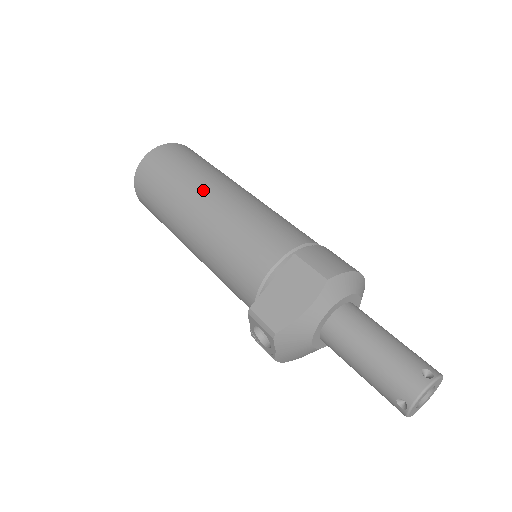
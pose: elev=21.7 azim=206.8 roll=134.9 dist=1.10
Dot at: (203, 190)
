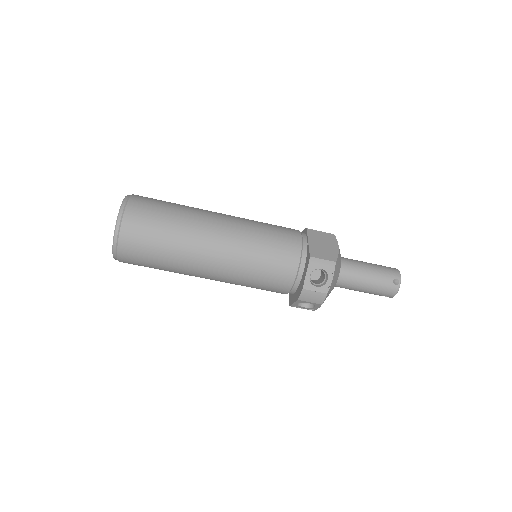
Dot at: (209, 212)
